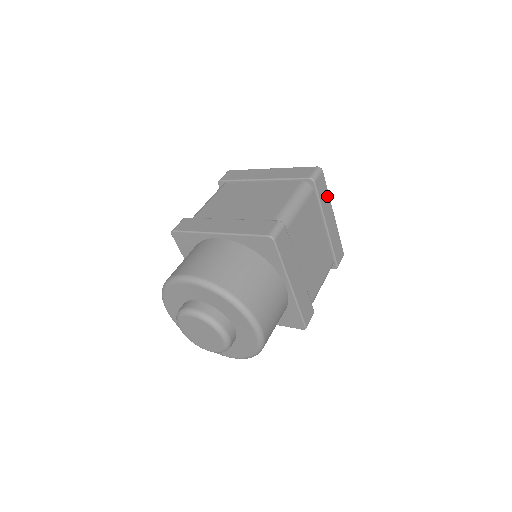
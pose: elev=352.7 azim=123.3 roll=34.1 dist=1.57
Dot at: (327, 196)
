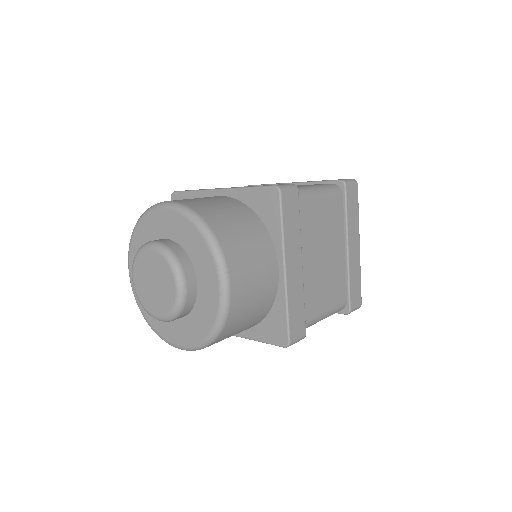
Dot at: (356, 216)
